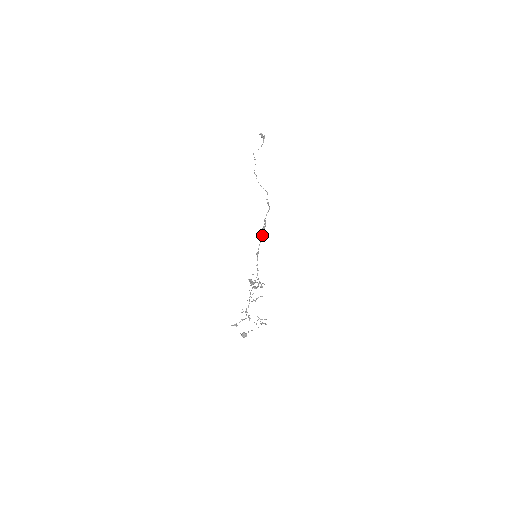
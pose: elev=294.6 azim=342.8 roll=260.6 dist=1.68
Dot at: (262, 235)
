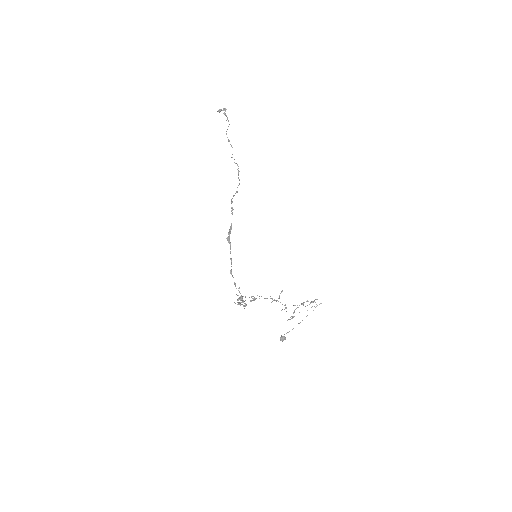
Dot at: (230, 247)
